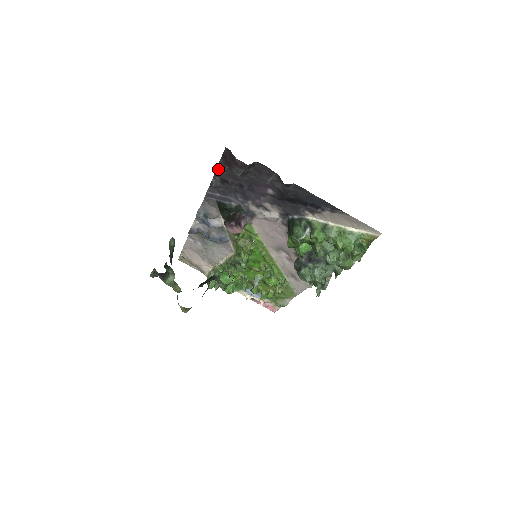
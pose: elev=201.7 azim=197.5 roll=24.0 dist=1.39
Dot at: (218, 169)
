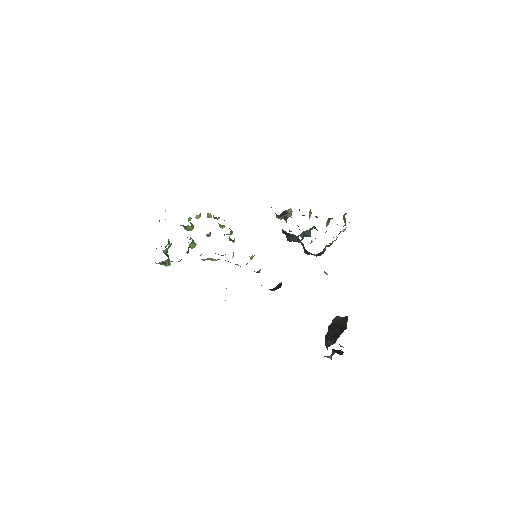
Dot at: occluded
